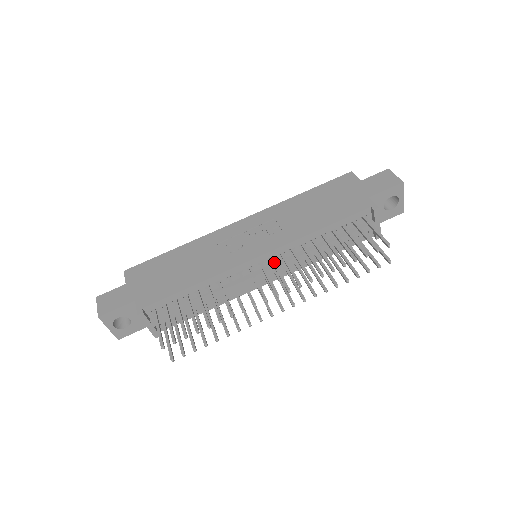
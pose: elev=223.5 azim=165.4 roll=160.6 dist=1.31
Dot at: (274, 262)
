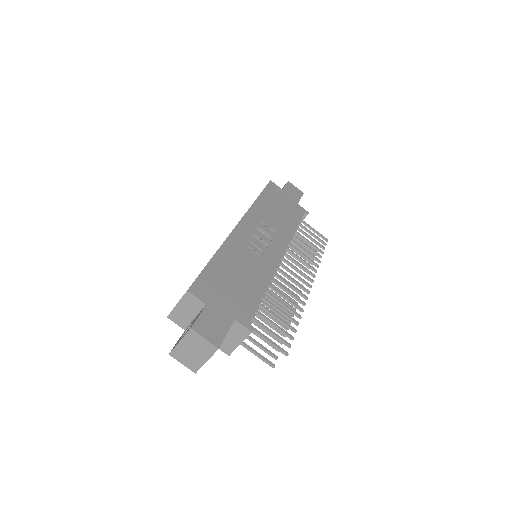
Dot at: (287, 260)
